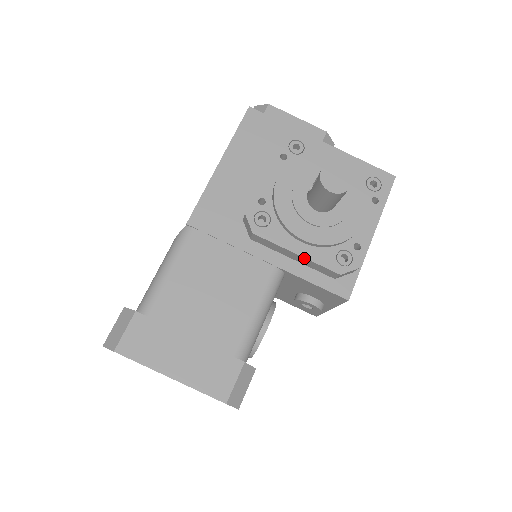
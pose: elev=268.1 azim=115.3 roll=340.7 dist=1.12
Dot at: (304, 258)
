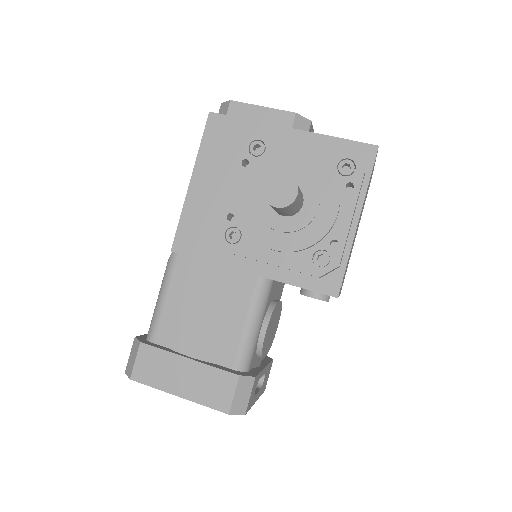
Dot at: occluded
